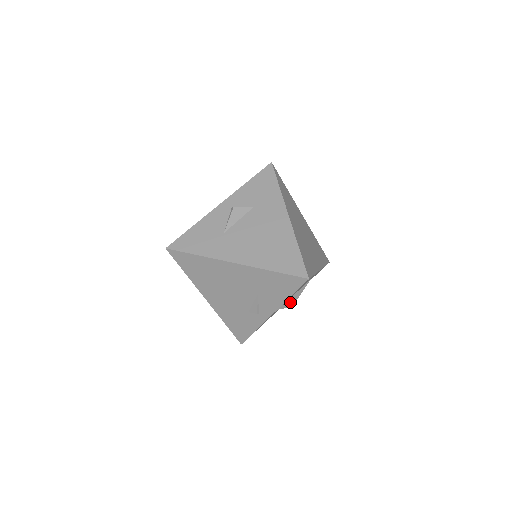
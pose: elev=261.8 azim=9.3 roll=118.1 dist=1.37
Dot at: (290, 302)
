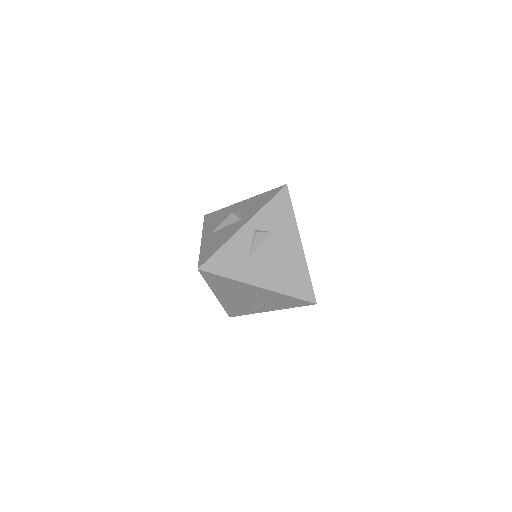
Dot at: occluded
